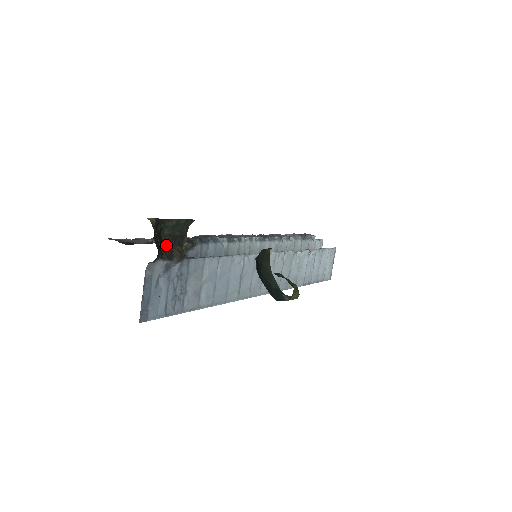
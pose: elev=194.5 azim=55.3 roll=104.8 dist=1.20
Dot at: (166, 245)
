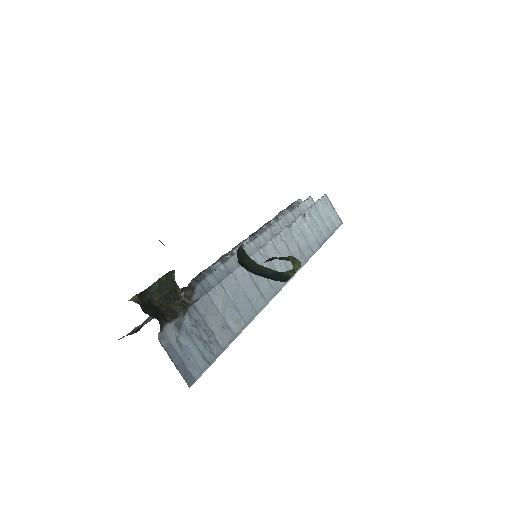
Dot at: (164, 309)
